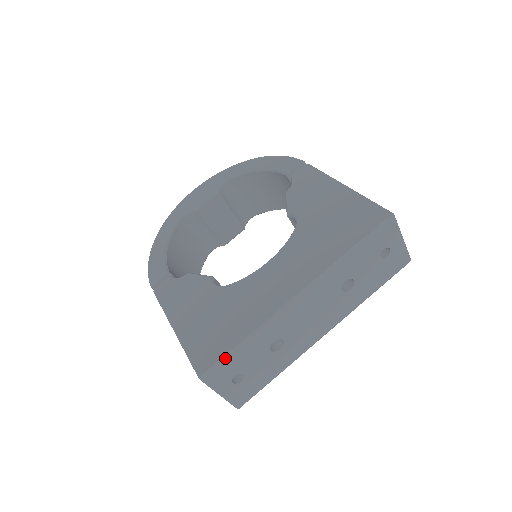
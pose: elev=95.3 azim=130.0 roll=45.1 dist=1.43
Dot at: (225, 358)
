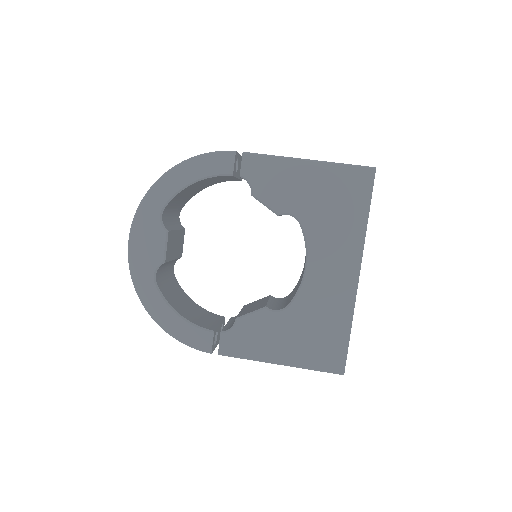
Dot at: (347, 350)
